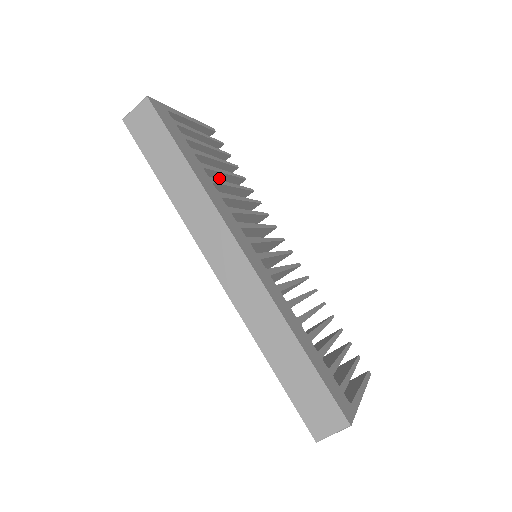
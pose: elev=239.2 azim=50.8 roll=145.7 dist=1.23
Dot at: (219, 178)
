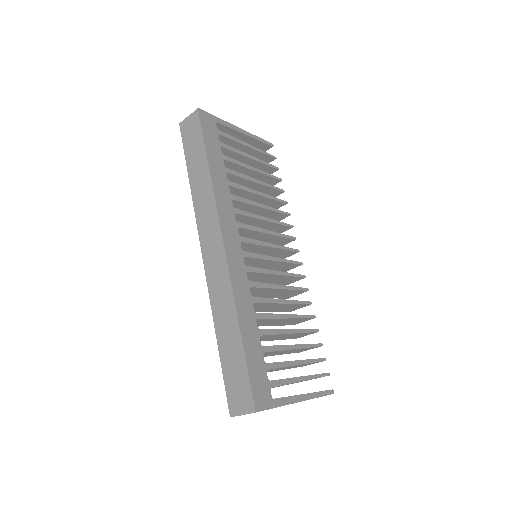
Dot at: (250, 185)
